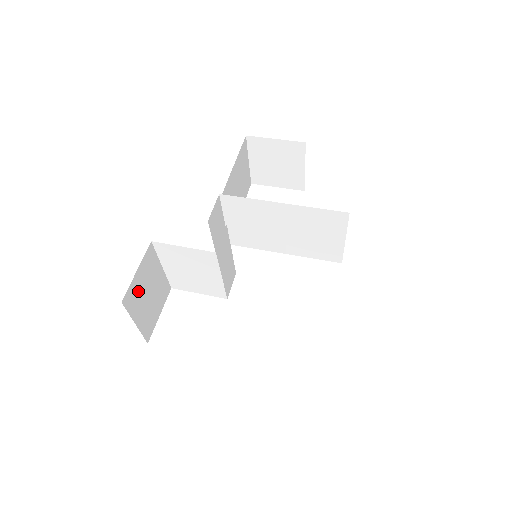
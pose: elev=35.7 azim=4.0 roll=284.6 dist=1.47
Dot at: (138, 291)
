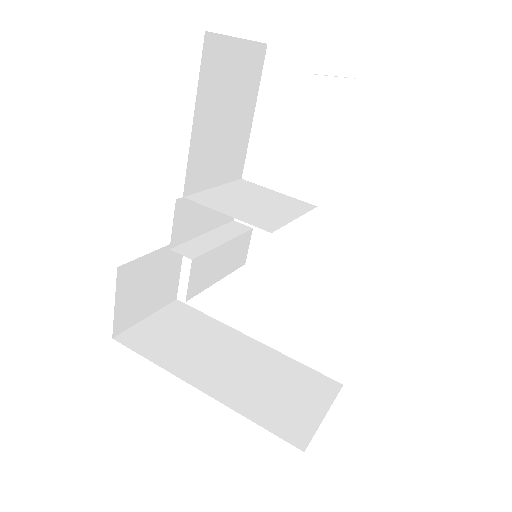
Dot at: (130, 306)
